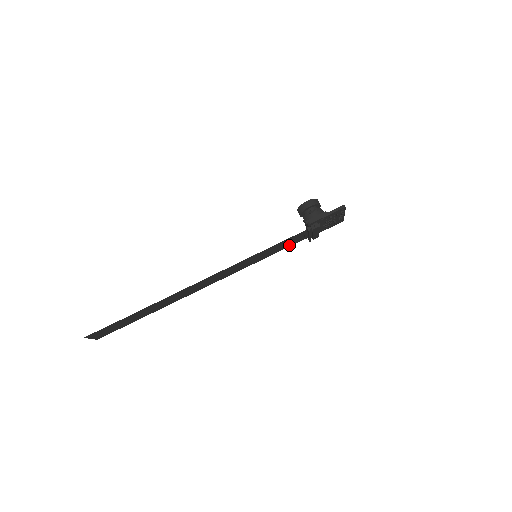
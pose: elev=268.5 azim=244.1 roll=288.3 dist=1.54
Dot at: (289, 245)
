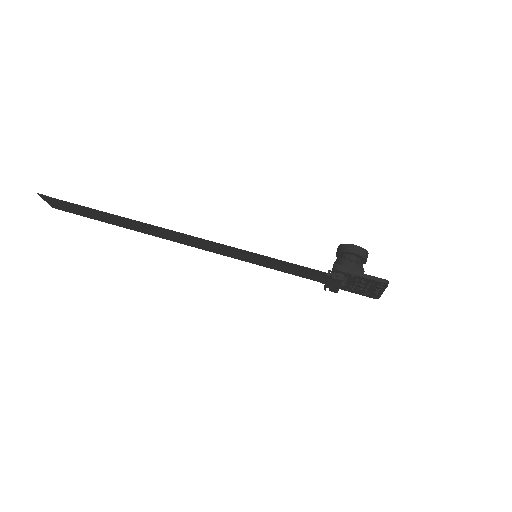
Dot at: (299, 274)
